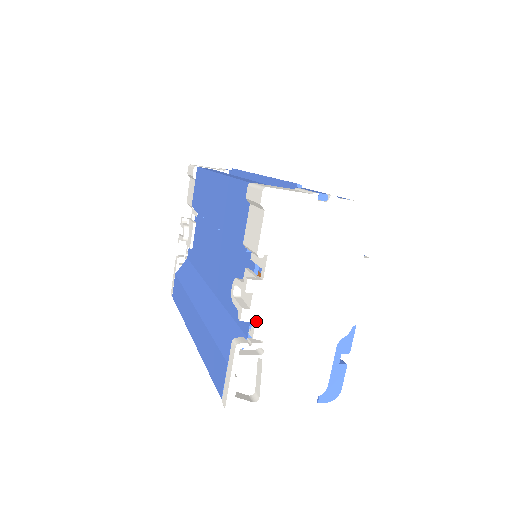
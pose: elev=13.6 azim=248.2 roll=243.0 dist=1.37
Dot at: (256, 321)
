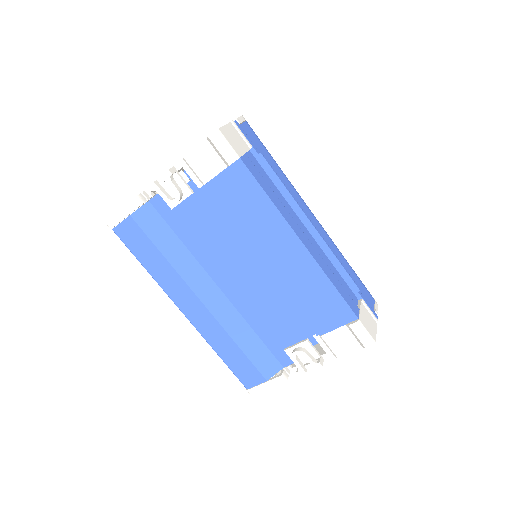
Dot at: occluded
